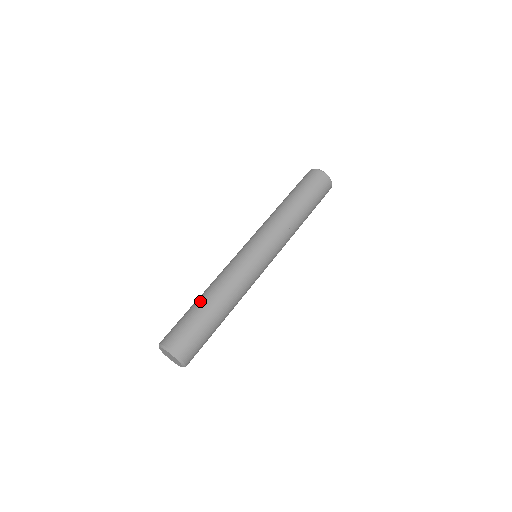
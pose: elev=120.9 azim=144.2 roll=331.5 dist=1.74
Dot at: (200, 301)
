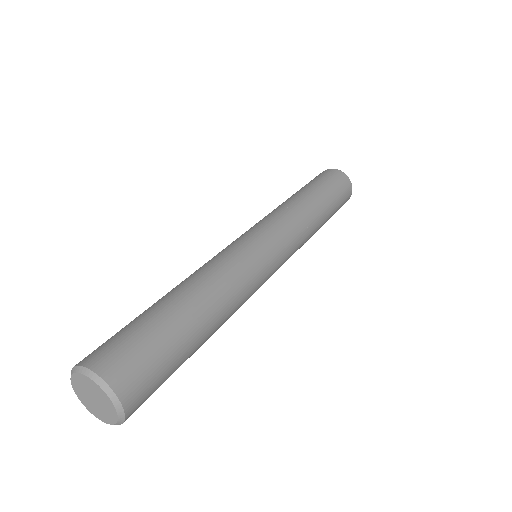
Dot at: (166, 298)
